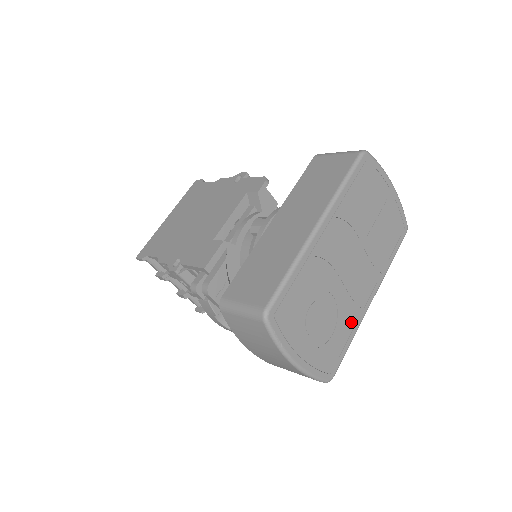
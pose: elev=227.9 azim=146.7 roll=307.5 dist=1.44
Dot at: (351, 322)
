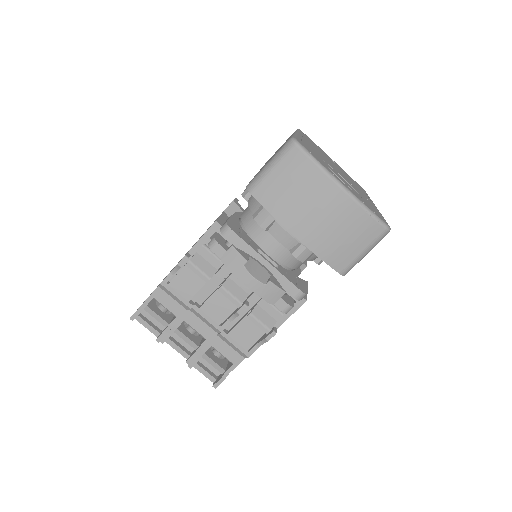
Dot at: (371, 204)
